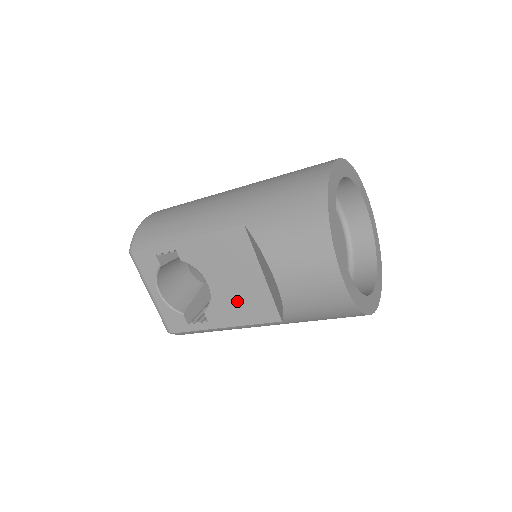
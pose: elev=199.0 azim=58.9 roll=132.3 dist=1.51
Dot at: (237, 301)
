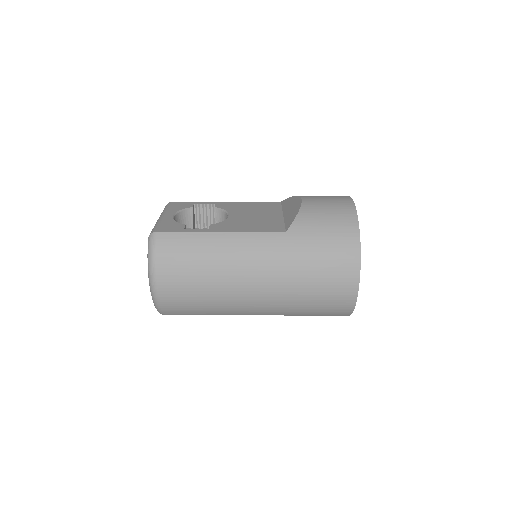
Dot at: (249, 222)
